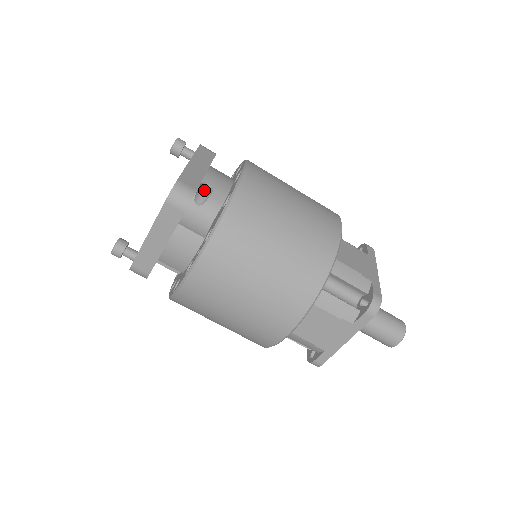
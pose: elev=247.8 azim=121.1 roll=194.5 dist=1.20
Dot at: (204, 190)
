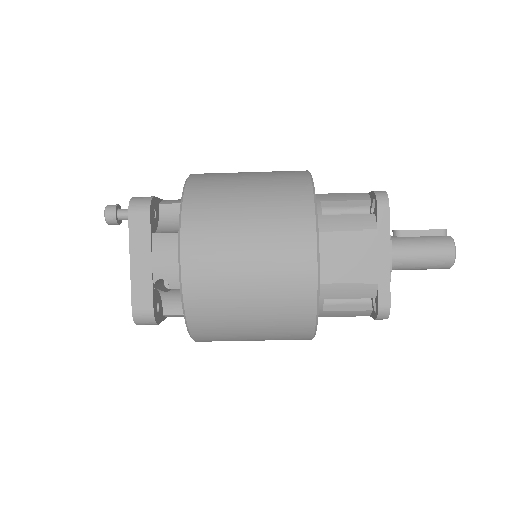
Dot at: occluded
